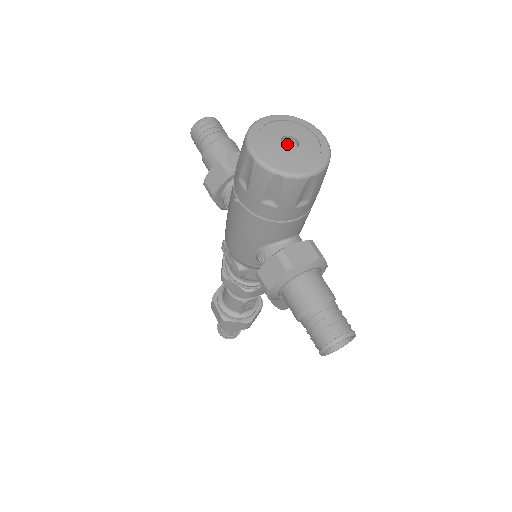
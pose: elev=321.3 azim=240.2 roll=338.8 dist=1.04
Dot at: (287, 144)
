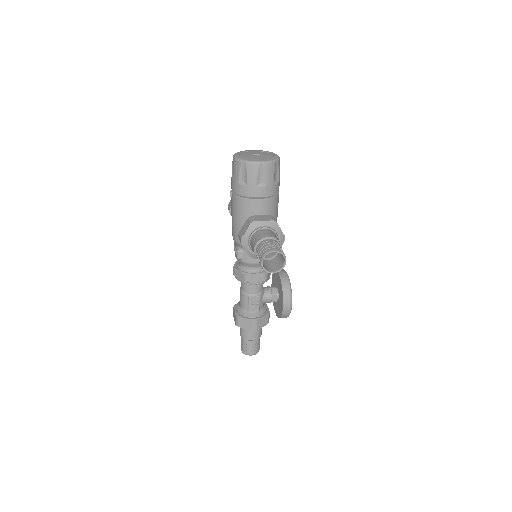
Dot at: occluded
